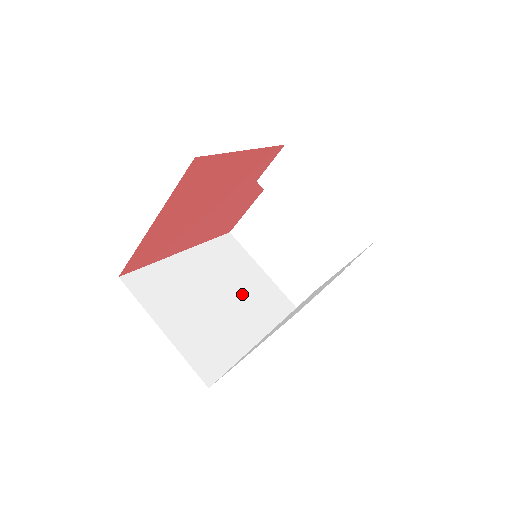
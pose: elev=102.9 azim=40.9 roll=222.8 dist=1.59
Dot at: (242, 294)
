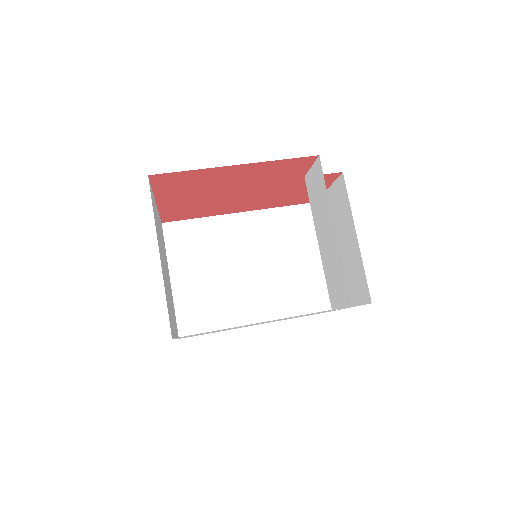
Dot at: (277, 272)
